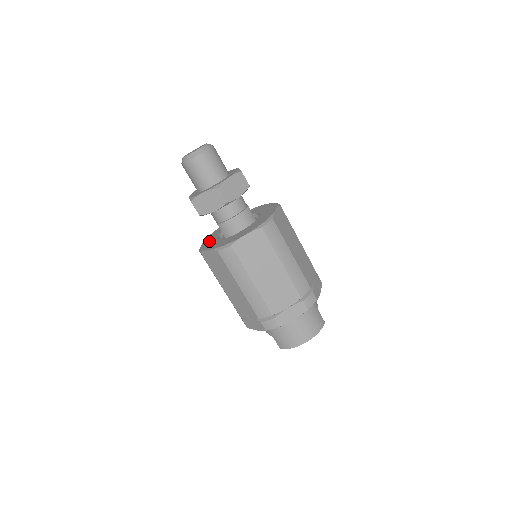
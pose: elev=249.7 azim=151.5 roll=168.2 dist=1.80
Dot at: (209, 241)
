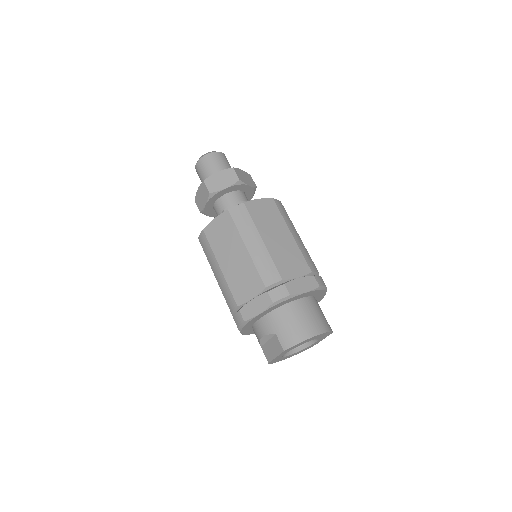
Dot at: occluded
